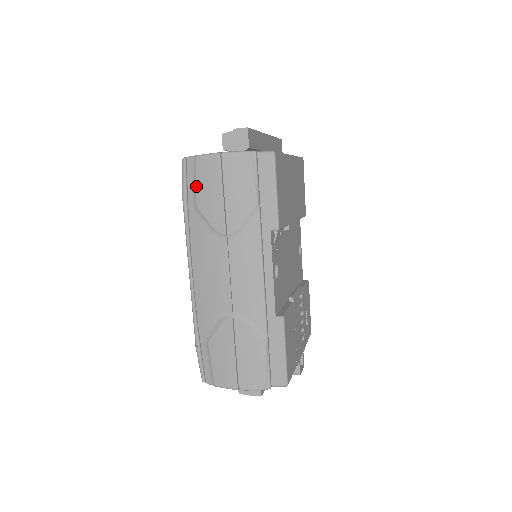
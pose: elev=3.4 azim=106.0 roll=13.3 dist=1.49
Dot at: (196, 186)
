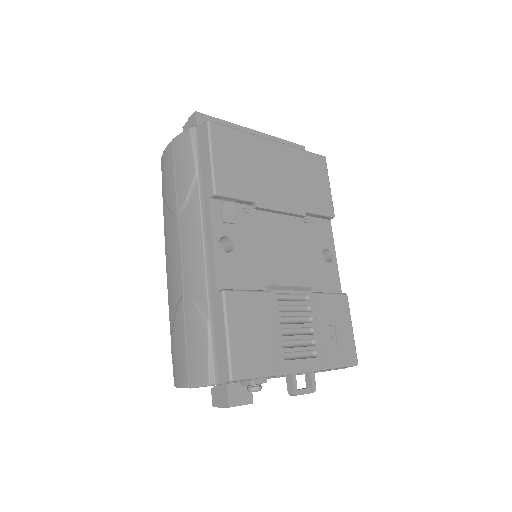
Dot at: (163, 178)
